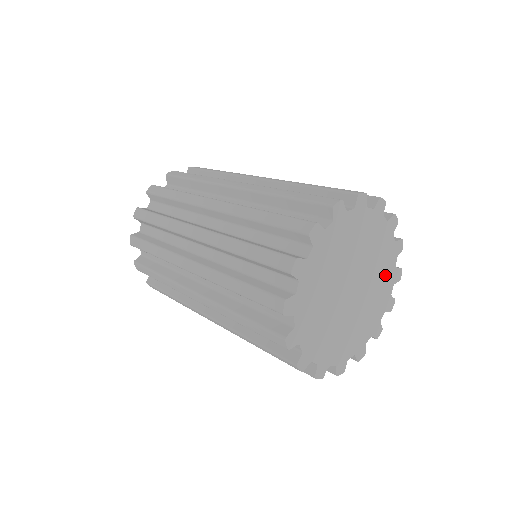
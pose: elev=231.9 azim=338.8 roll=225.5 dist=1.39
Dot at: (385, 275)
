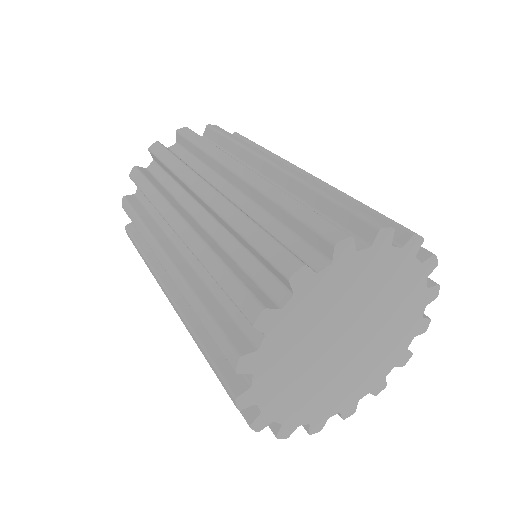
Dot at: (403, 326)
